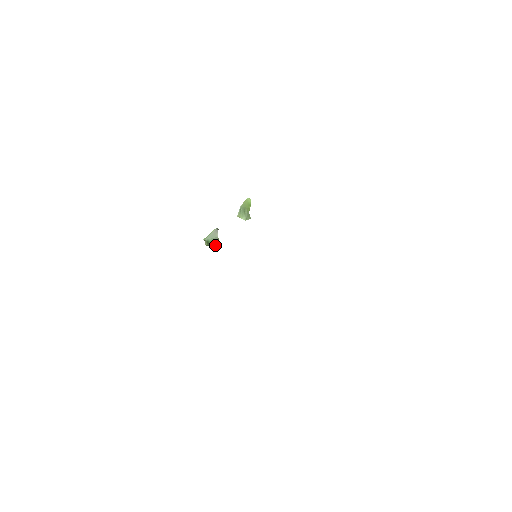
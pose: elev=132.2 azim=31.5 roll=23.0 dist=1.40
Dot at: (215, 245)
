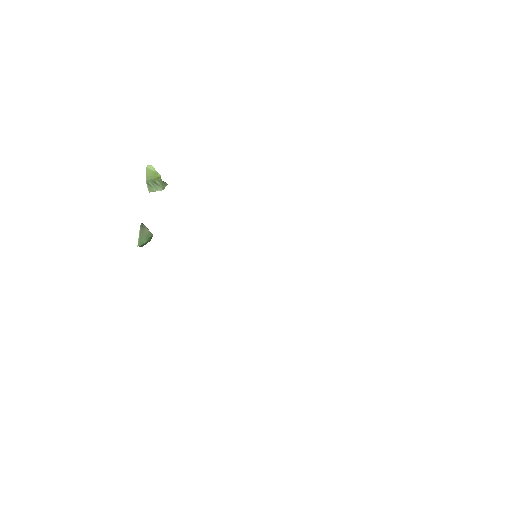
Dot at: occluded
